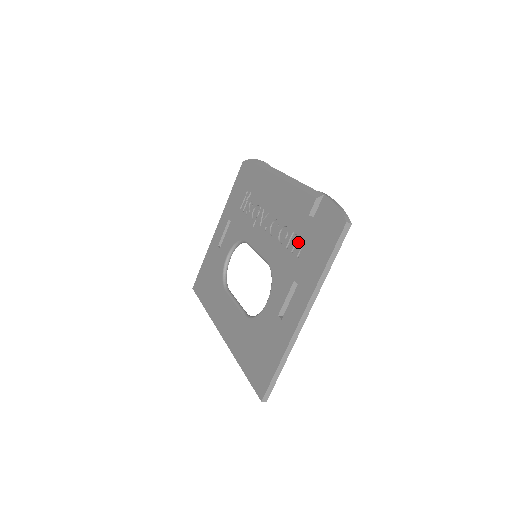
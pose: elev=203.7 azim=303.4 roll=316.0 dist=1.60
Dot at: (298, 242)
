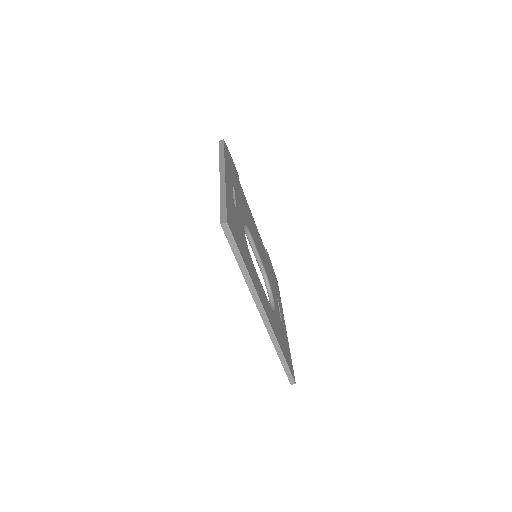
Dot at: occluded
